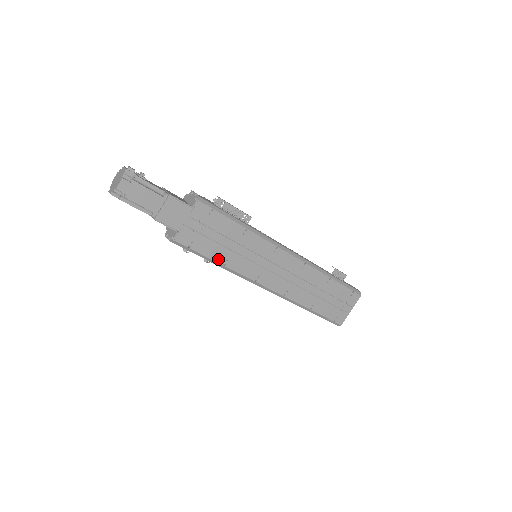
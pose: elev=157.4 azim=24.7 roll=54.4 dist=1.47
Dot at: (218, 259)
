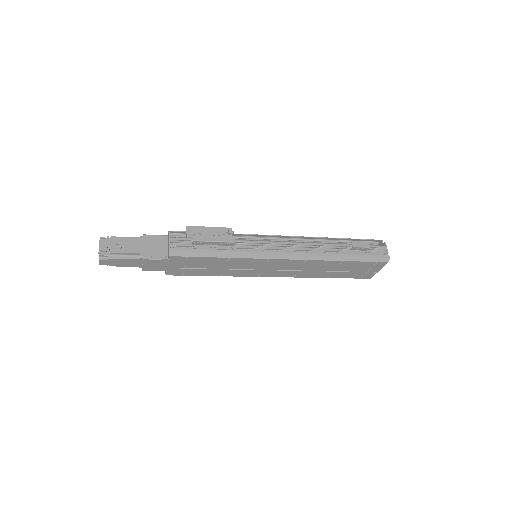
Dot at: (213, 275)
